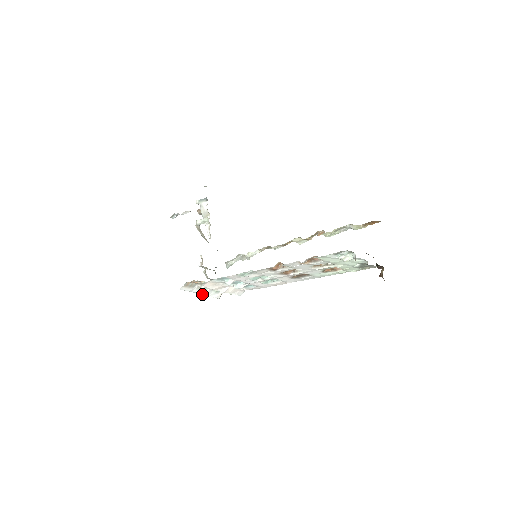
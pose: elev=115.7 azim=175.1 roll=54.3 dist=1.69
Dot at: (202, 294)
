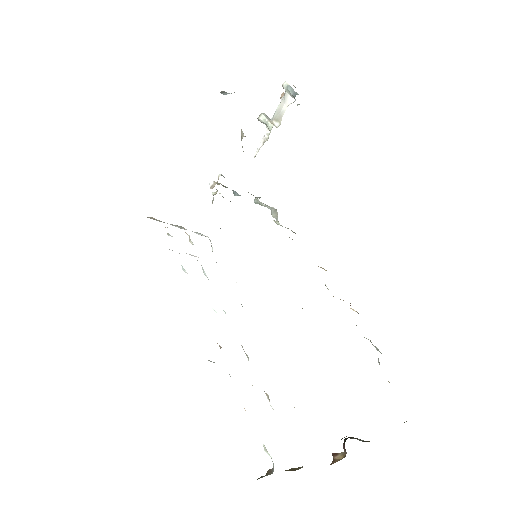
Dot at: occluded
